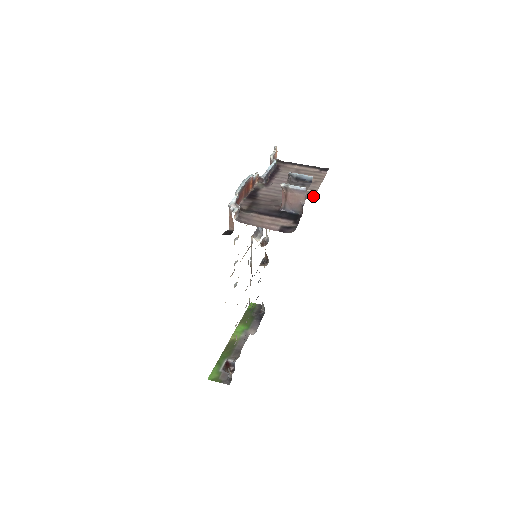
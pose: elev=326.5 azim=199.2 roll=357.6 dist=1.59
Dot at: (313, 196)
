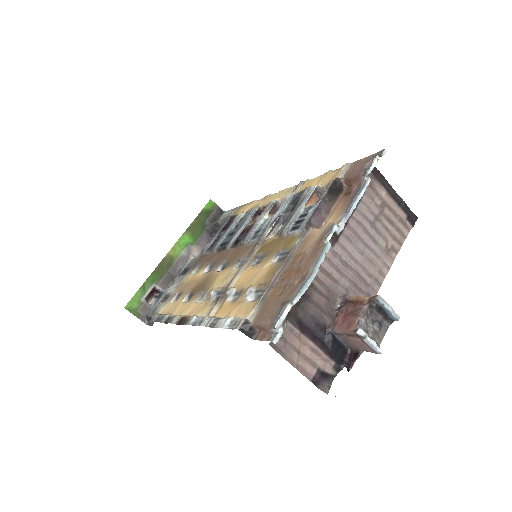
Dot at: (376, 293)
